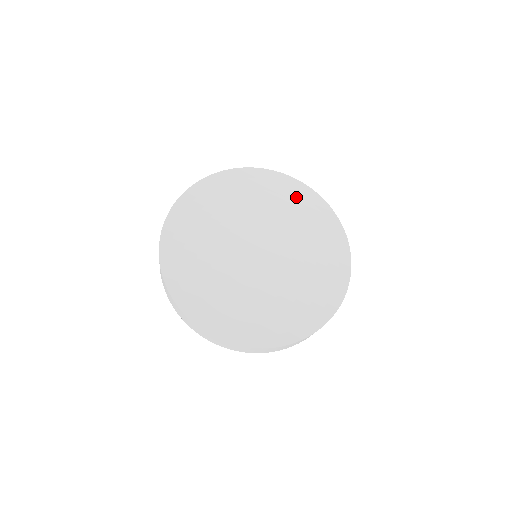
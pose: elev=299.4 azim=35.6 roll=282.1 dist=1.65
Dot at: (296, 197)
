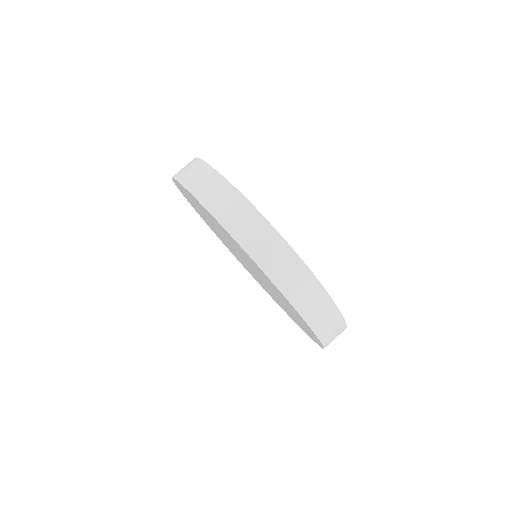
Dot at: occluded
